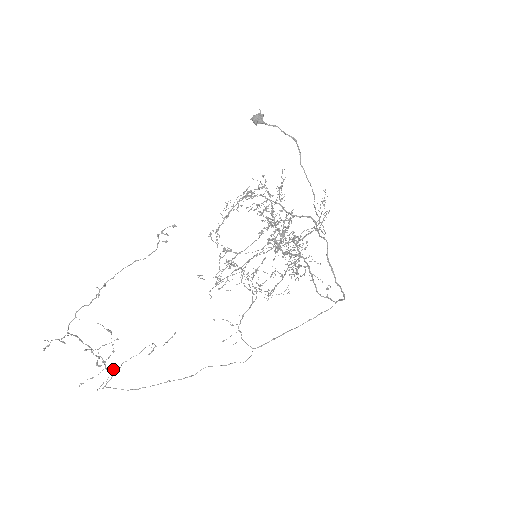
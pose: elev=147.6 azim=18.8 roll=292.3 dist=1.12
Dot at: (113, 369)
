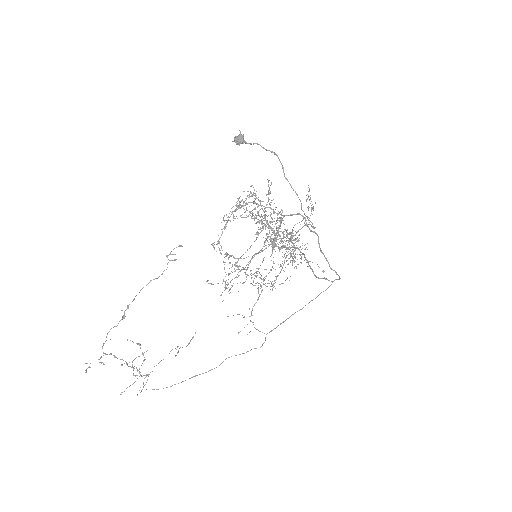
Dot at: (146, 374)
